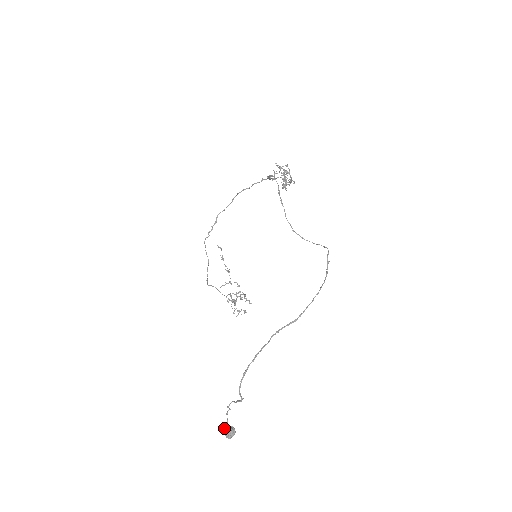
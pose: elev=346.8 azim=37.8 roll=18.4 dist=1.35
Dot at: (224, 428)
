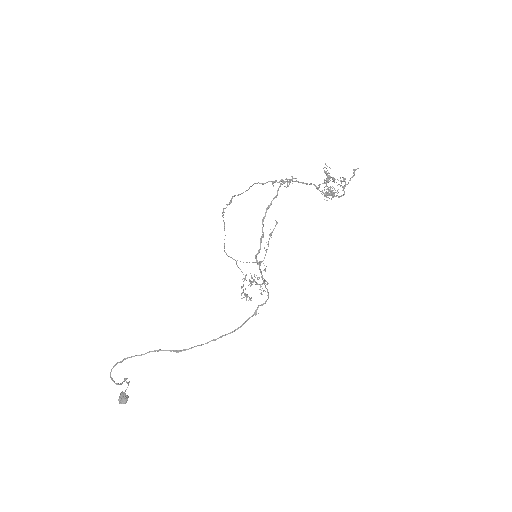
Dot at: (122, 392)
